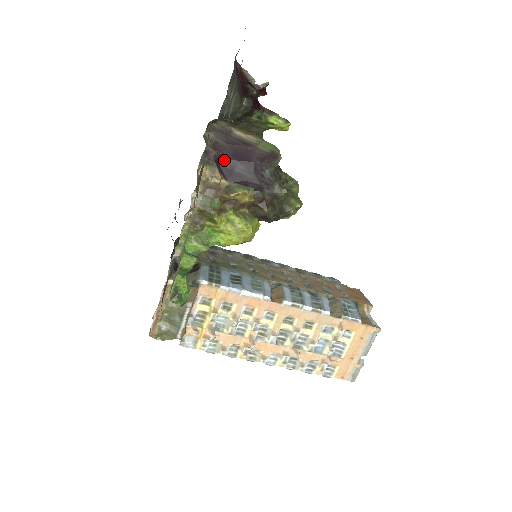
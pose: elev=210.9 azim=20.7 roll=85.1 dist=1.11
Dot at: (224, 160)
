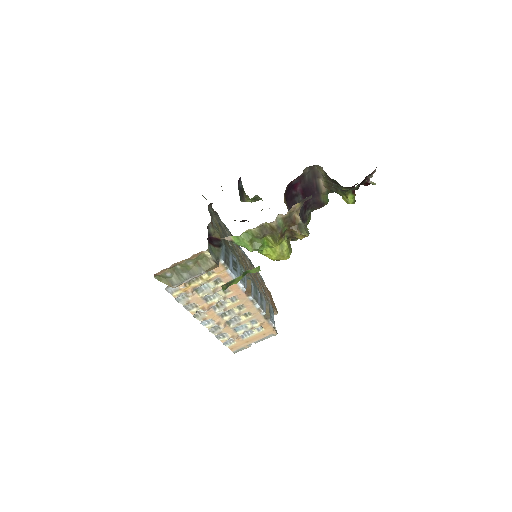
Dot at: (296, 187)
